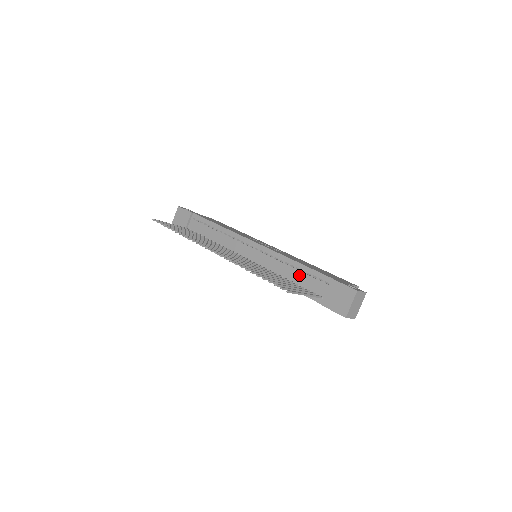
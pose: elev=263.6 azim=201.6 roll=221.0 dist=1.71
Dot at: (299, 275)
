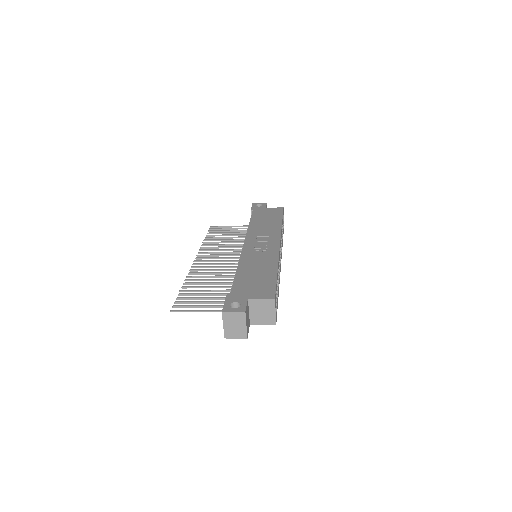
Dot at: occluded
